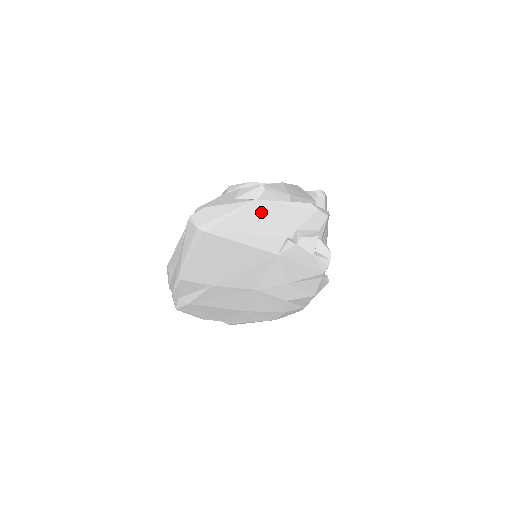
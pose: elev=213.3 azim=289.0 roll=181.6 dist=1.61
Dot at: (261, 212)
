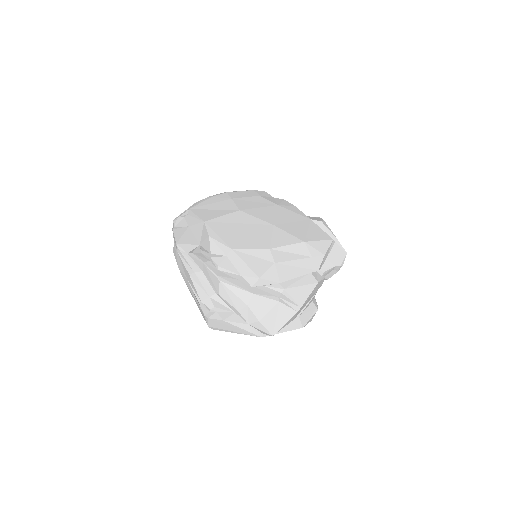
Dot at: occluded
